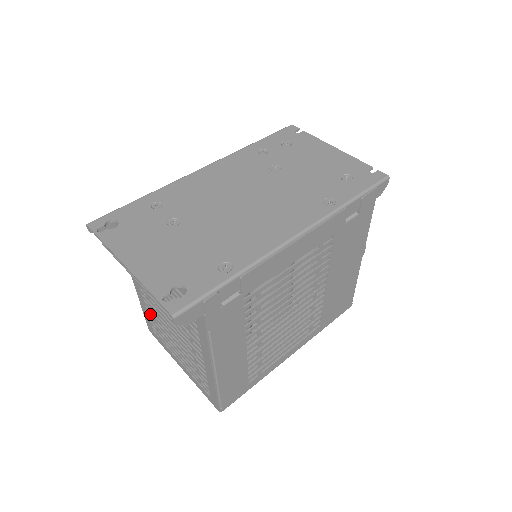
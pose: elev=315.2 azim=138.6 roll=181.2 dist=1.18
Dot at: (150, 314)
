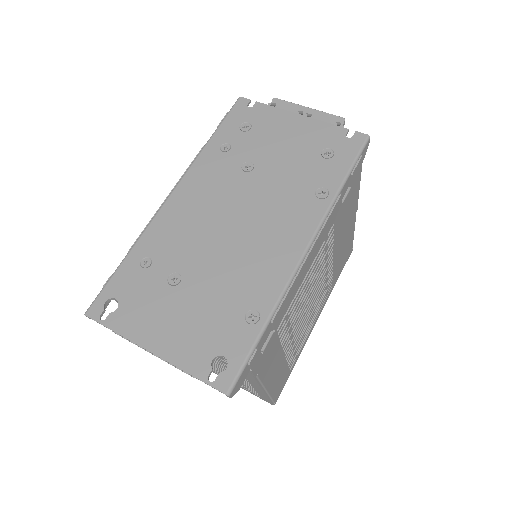
Dot at: occluded
